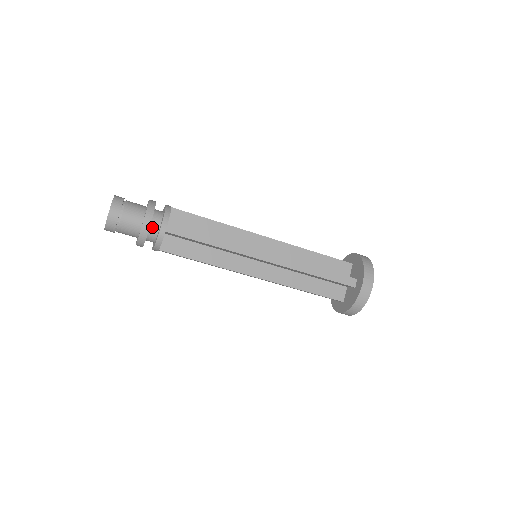
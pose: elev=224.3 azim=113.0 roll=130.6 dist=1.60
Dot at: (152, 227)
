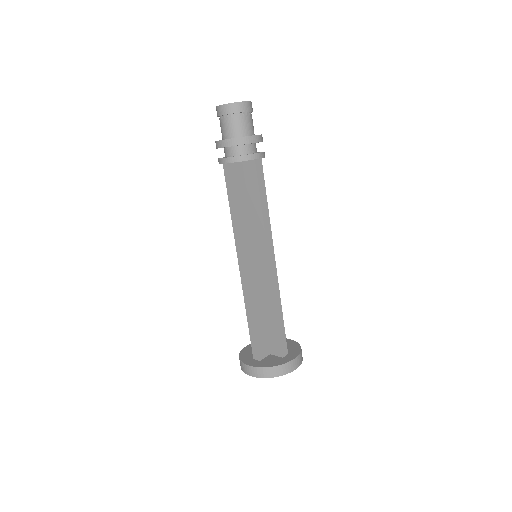
Dot at: (249, 146)
